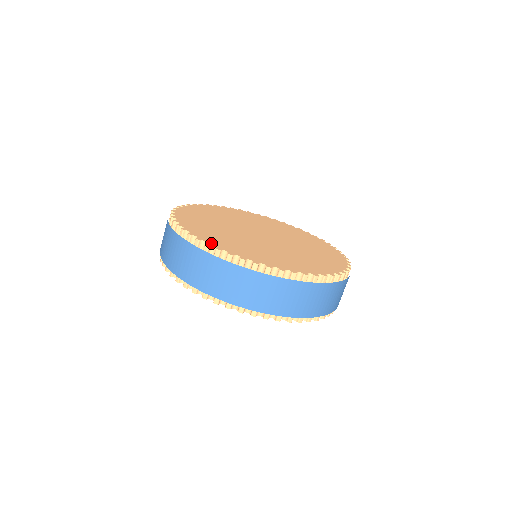
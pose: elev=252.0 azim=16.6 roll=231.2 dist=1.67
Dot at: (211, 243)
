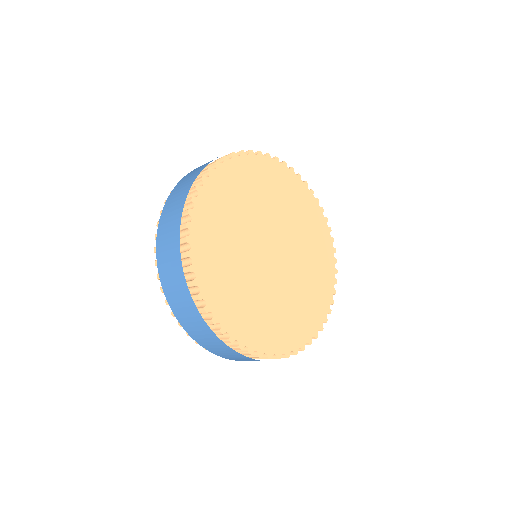
Dot at: (287, 351)
